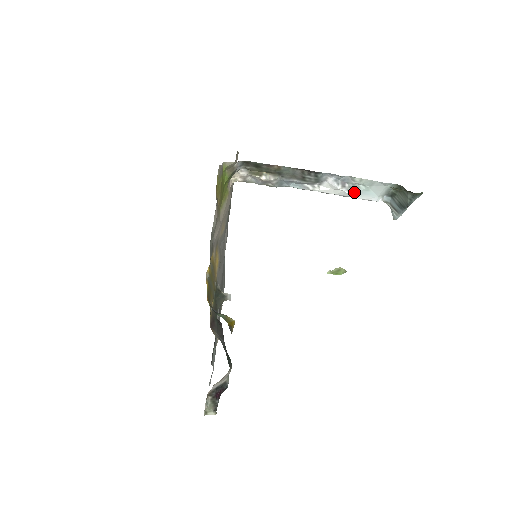
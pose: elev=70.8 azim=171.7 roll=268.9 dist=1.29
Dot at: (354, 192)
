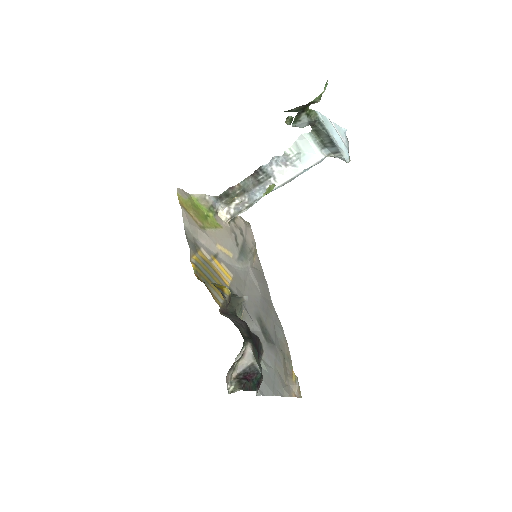
Dot at: (298, 165)
